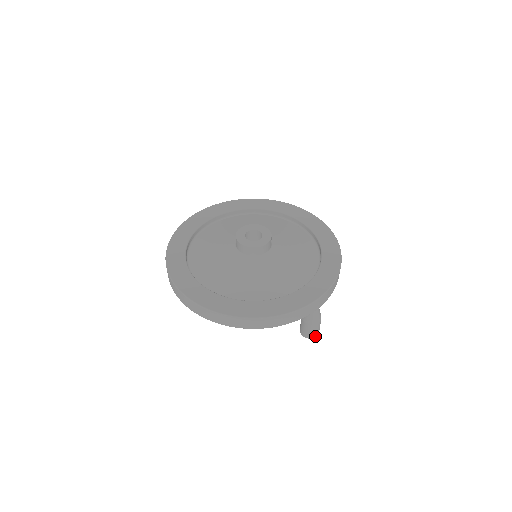
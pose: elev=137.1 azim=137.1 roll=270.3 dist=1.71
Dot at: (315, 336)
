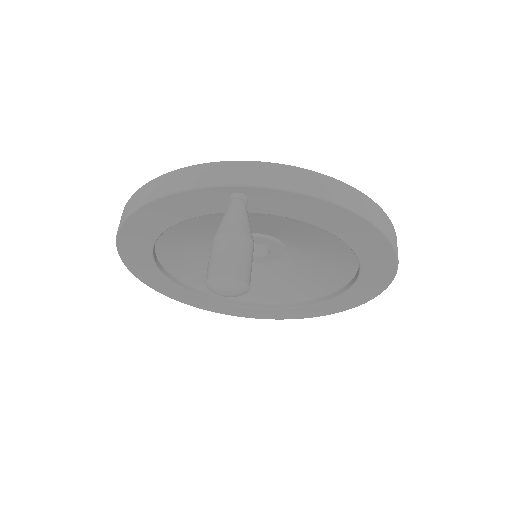
Dot at: (218, 273)
